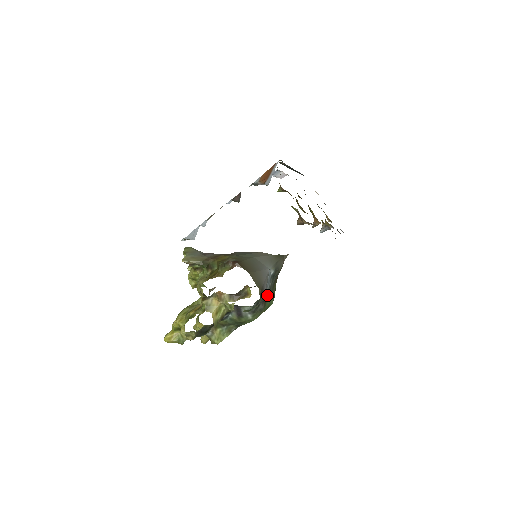
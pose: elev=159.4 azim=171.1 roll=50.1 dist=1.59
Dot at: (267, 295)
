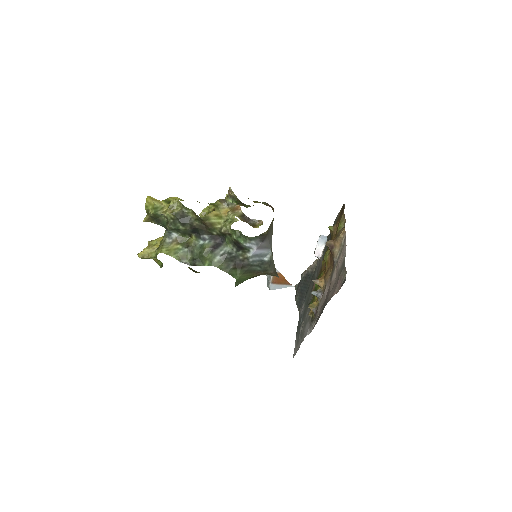
Dot at: (245, 265)
